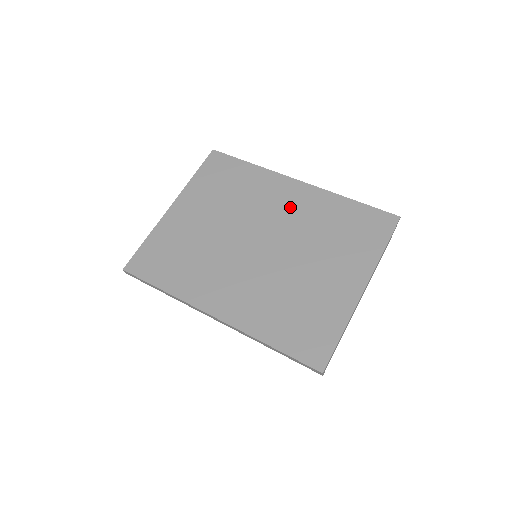
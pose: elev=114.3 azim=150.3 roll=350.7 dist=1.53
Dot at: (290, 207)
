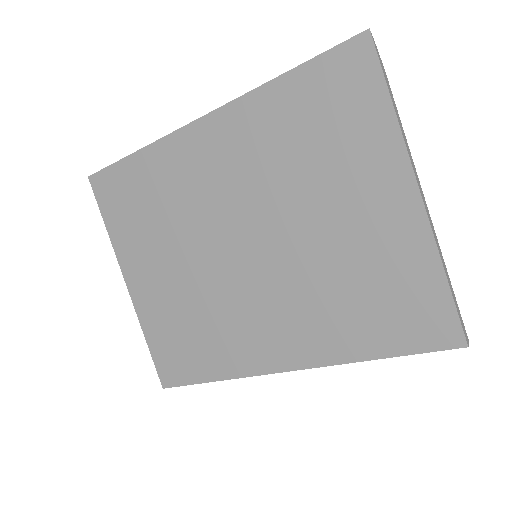
Dot at: (227, 166)
